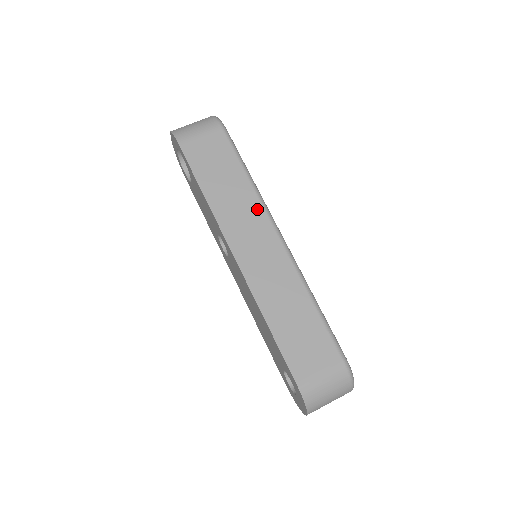
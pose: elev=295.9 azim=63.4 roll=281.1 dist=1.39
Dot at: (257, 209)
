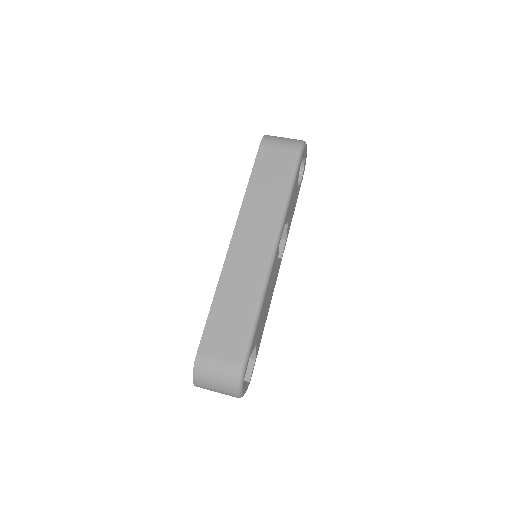
Dot at: (274, 220)
